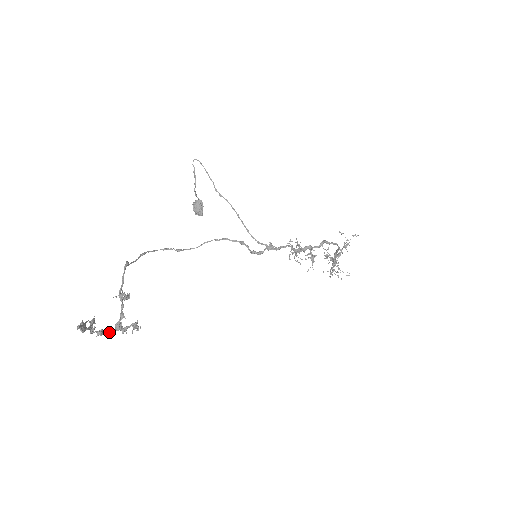
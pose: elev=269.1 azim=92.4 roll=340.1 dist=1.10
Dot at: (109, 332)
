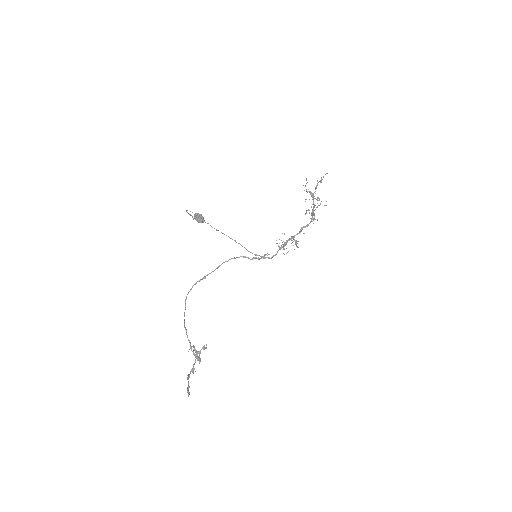
Dot at: occluded
